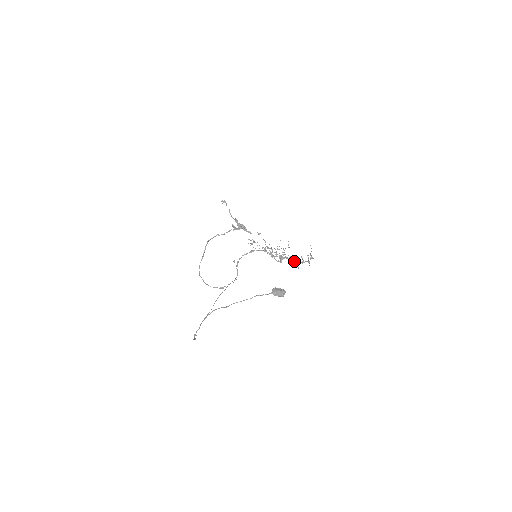
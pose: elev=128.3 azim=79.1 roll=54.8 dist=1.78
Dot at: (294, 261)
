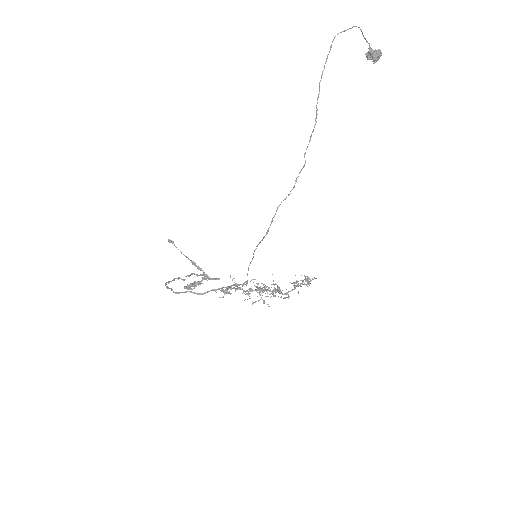
Dot at: (294, 285)
